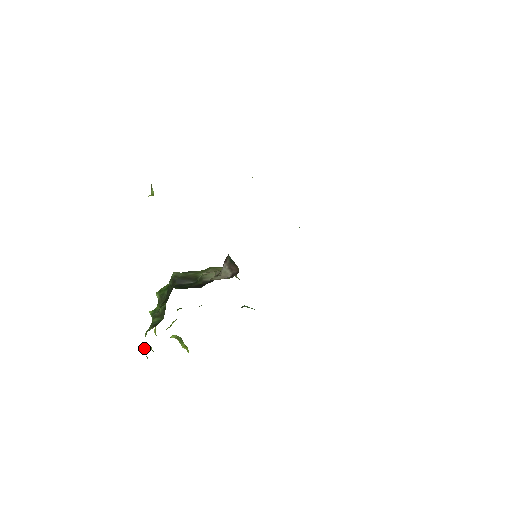
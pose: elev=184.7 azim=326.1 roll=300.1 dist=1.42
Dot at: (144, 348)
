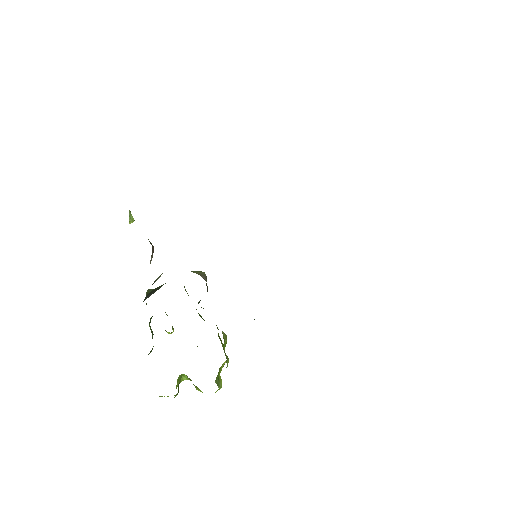
Dot at: occluded
